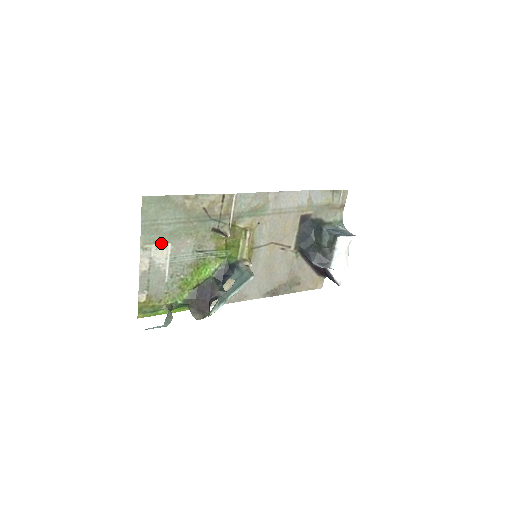
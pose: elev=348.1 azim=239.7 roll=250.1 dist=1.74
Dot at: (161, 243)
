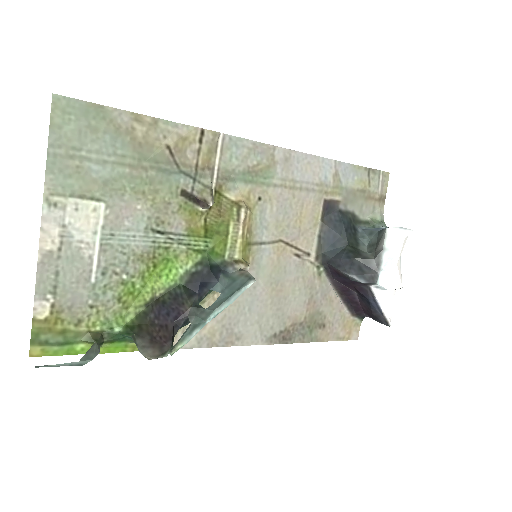
Dot at: (86, 199)
